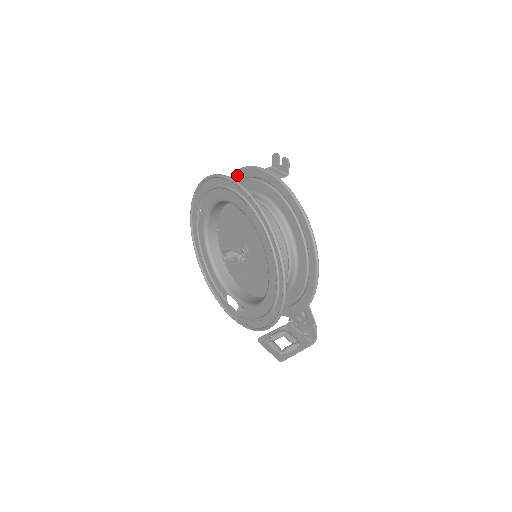
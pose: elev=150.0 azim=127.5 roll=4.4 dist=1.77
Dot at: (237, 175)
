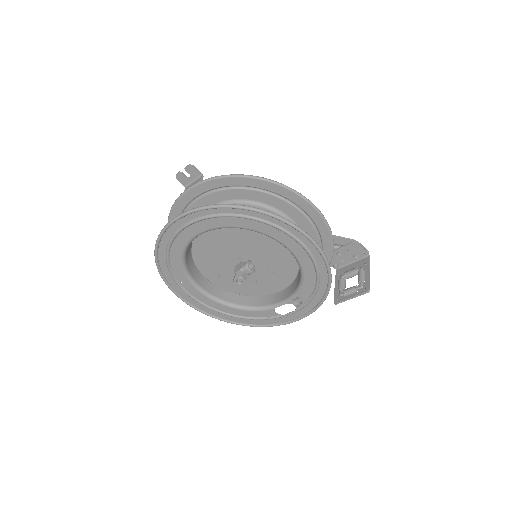
Dot at: occluded
